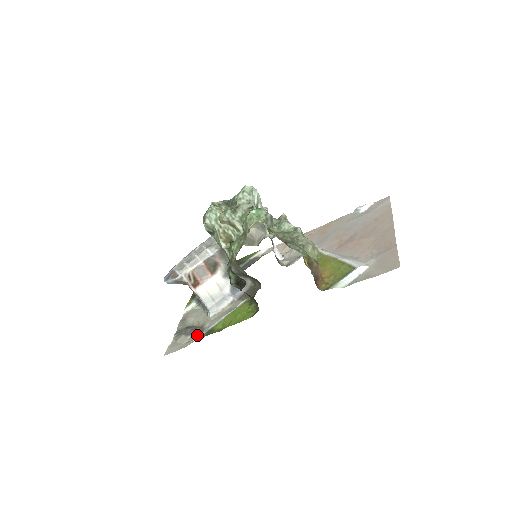
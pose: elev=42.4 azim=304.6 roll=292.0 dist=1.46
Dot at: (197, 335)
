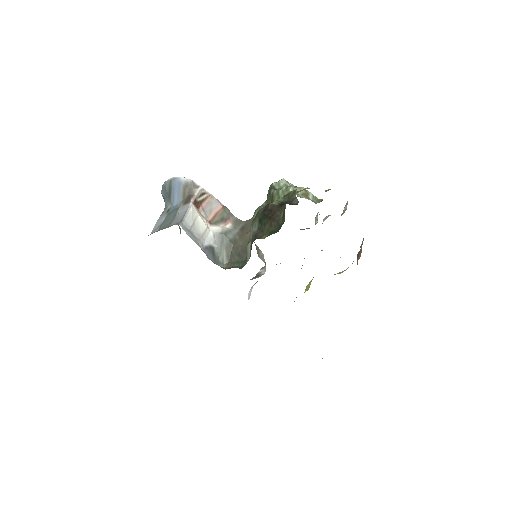
Dot at: occluded
